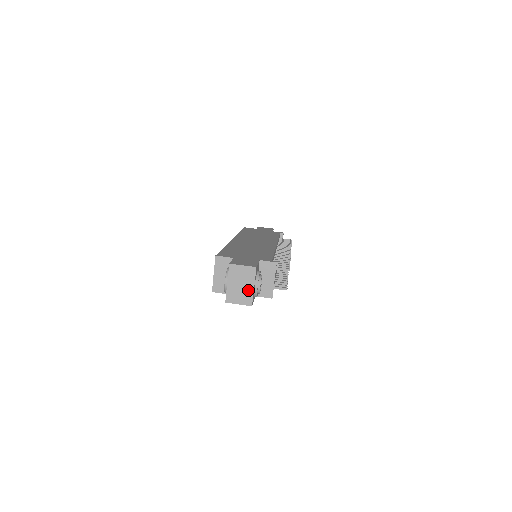
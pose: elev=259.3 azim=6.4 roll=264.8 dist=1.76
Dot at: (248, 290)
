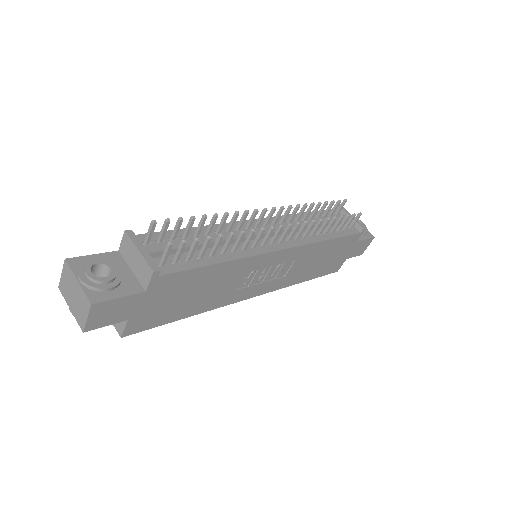
Dot at: (79, 292)
